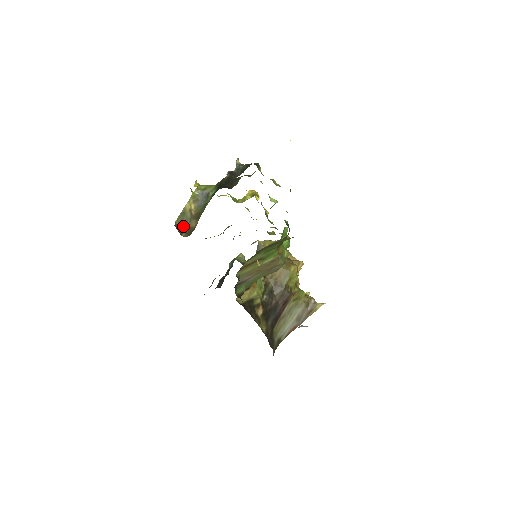
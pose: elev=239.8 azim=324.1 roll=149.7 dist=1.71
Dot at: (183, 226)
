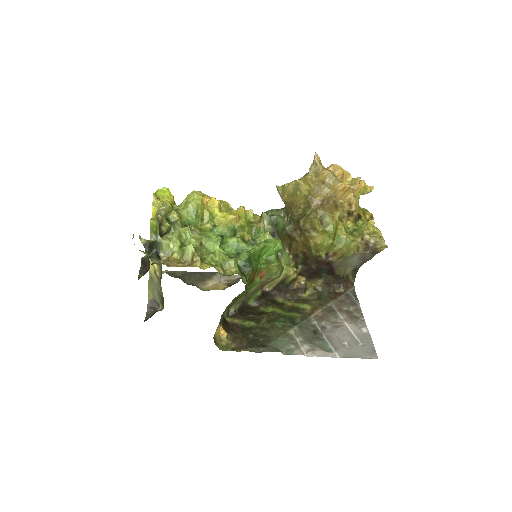
Dot at: (157, 295)
